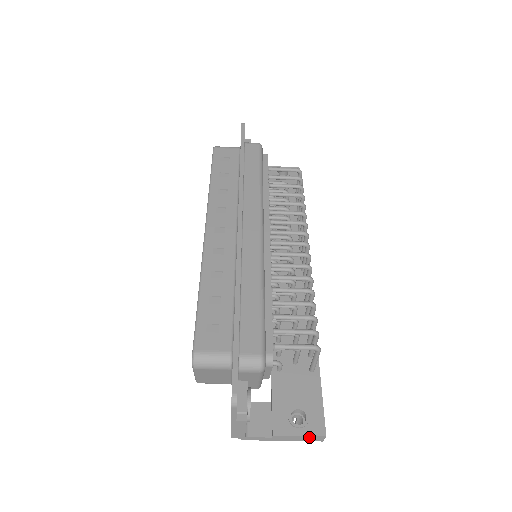
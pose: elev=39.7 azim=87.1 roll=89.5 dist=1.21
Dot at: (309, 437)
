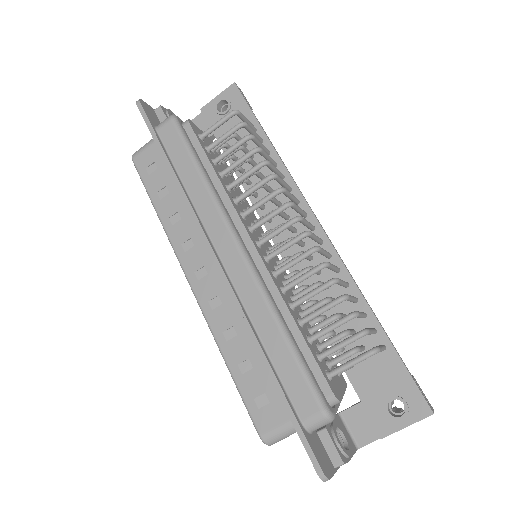
Dot at: (417, 421)
